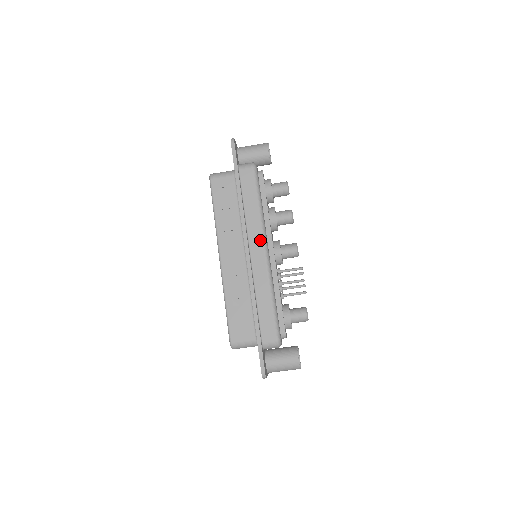
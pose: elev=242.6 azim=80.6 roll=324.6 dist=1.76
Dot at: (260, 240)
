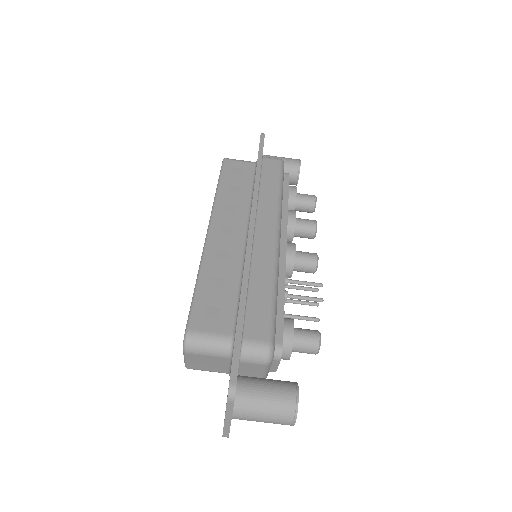
Dot at: (272, 221)
